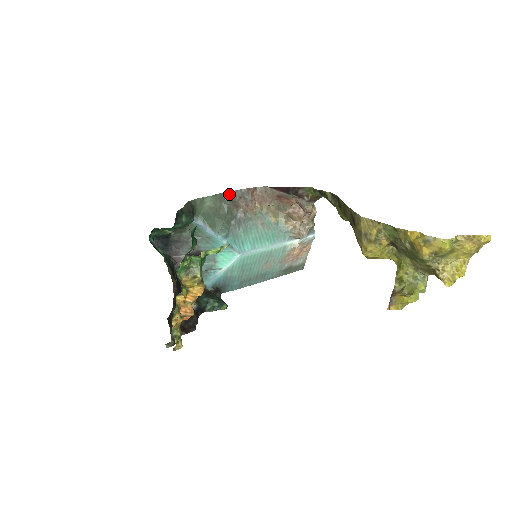
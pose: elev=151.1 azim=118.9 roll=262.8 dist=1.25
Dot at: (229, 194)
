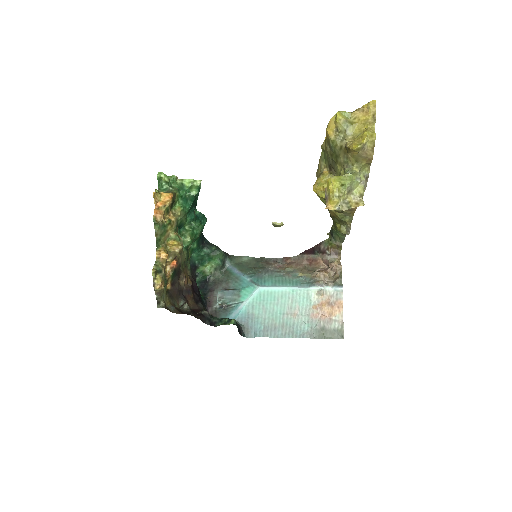
Dot at: (265, 258)
